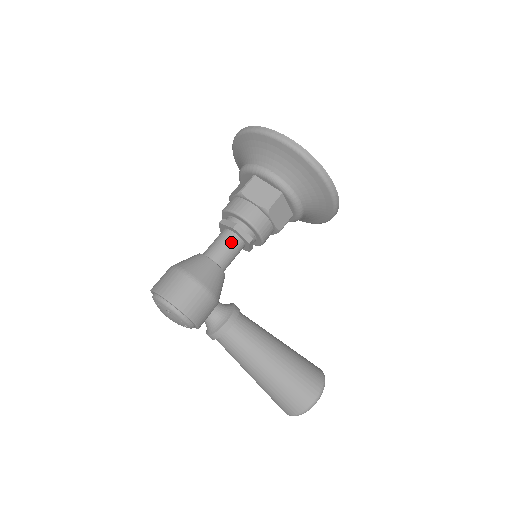
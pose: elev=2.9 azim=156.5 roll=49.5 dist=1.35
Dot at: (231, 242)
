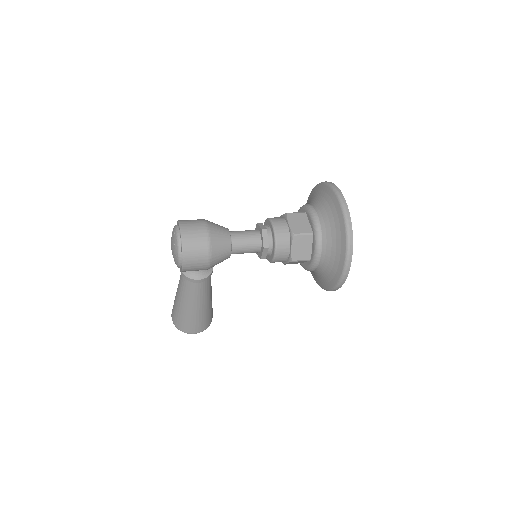
Dot at: (253, 249)
